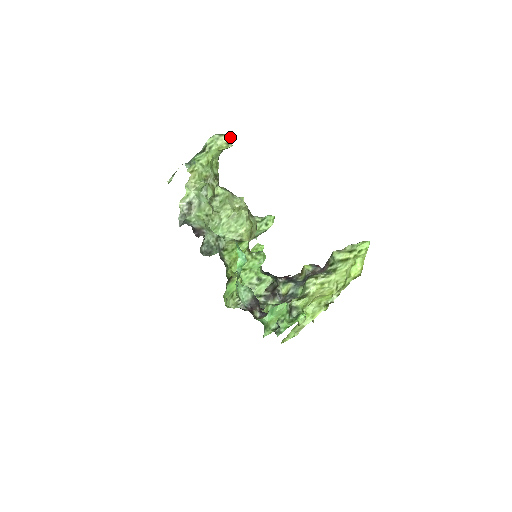
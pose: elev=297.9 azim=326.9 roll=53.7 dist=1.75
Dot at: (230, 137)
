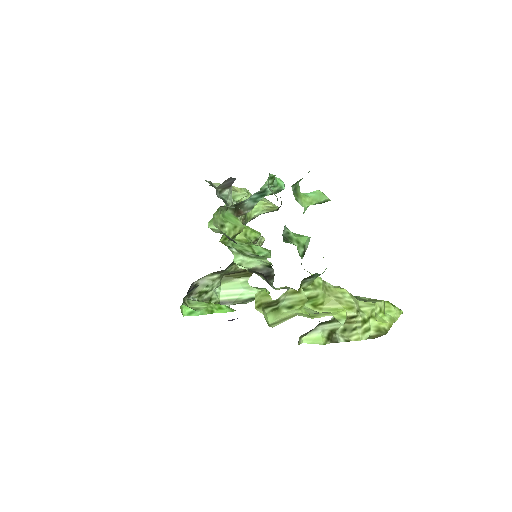
Dot at: occluded
